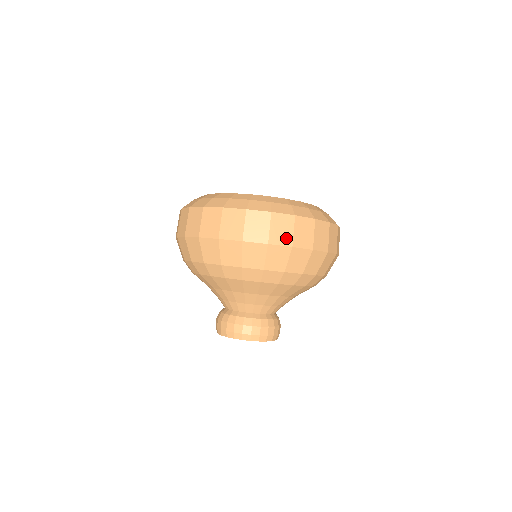
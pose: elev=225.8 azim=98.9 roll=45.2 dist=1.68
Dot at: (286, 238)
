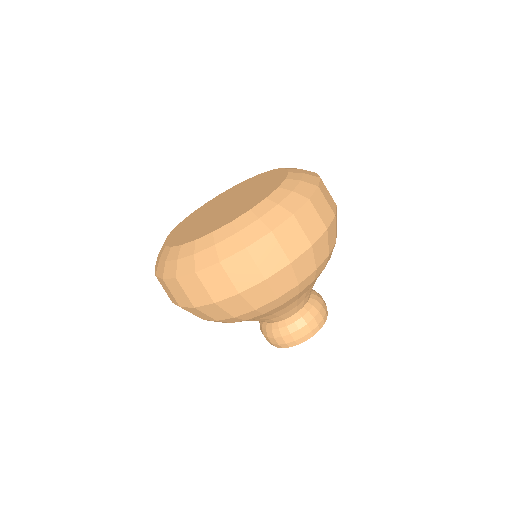
Dot at: (253, 276)
